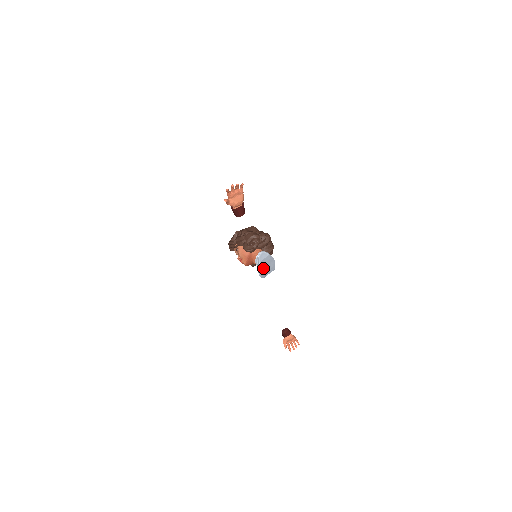
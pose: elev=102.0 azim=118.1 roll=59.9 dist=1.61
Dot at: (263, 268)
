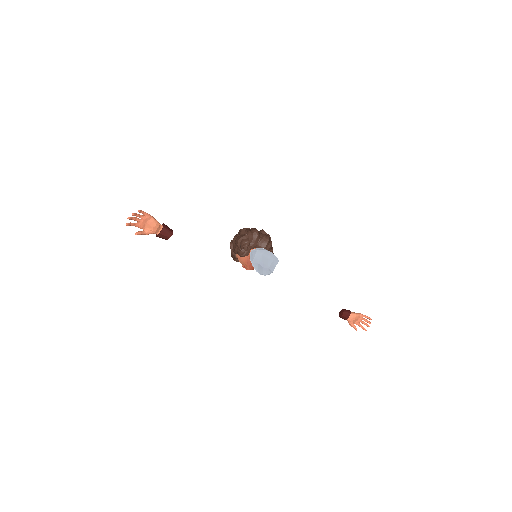
Dot at: (261, 266)
